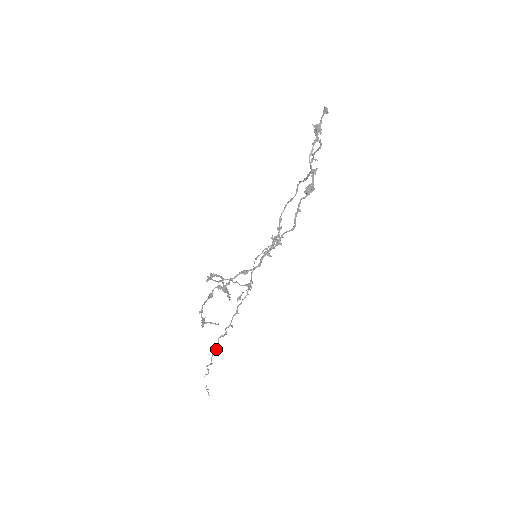
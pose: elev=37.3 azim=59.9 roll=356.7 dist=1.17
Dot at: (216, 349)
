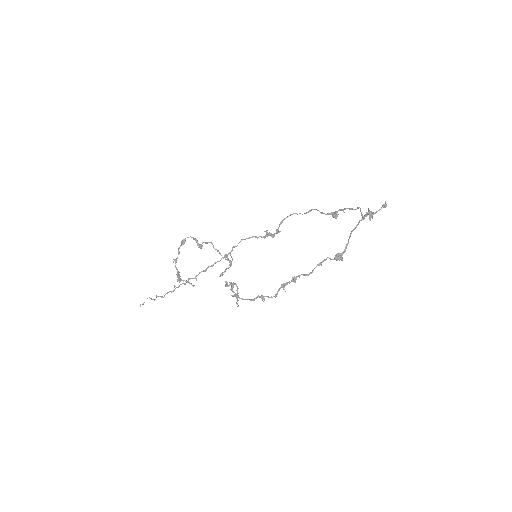
Dot at: (174, 290)
